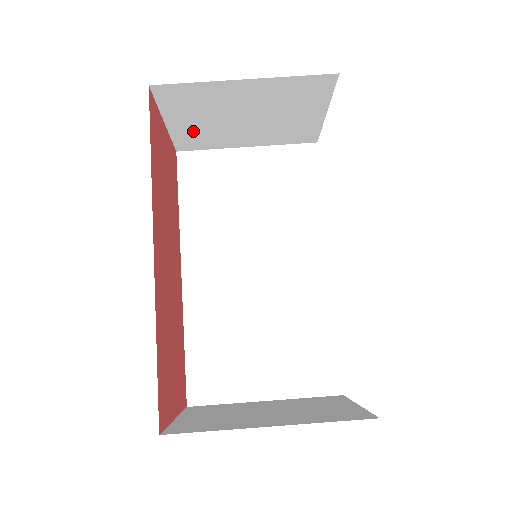
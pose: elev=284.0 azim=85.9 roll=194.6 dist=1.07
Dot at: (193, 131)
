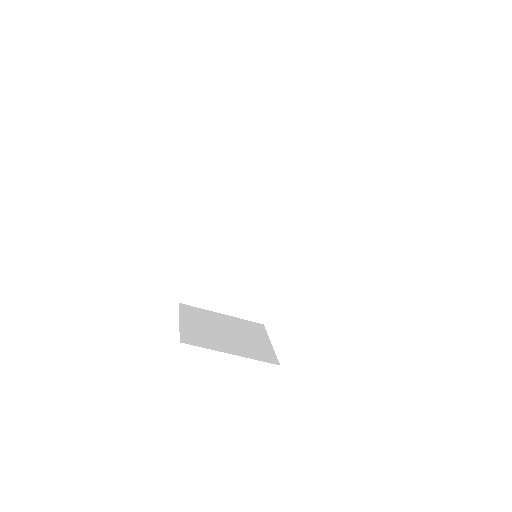
Dot at: occluded
